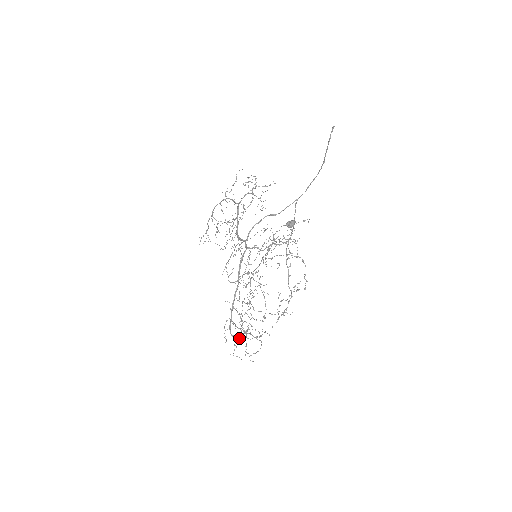
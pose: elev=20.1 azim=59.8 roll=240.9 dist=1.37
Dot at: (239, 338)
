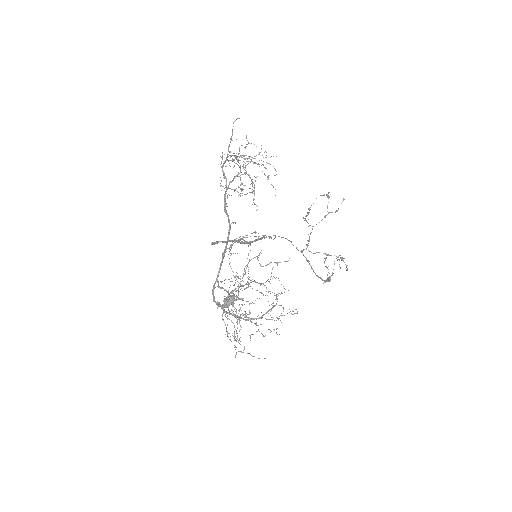
Dot at: (273, 302)
